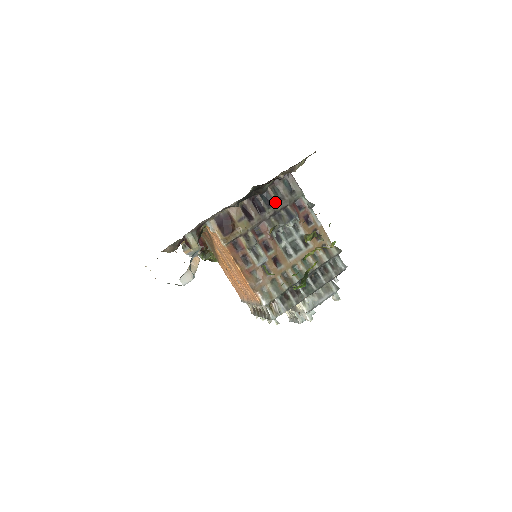
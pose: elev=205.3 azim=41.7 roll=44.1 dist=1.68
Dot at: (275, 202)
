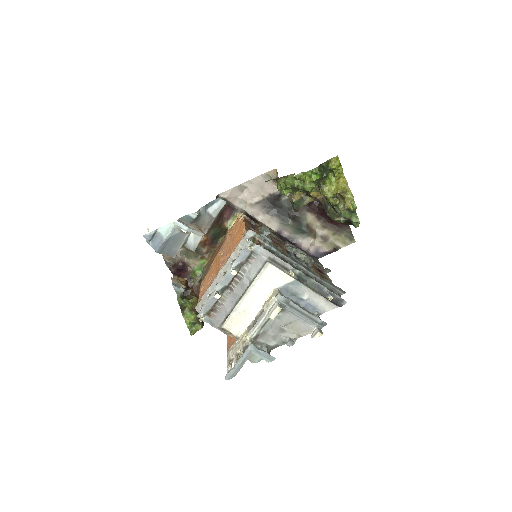
Dot at: occluded
